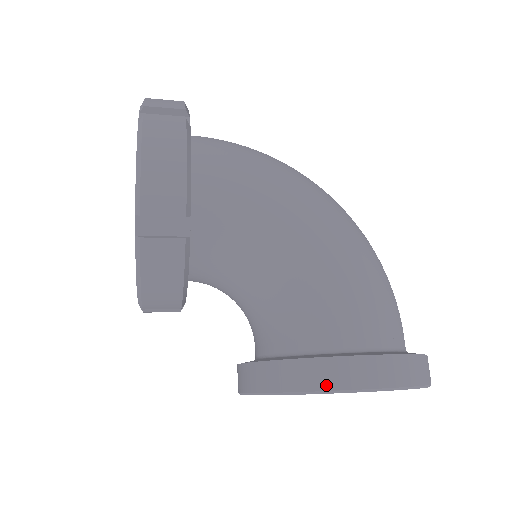
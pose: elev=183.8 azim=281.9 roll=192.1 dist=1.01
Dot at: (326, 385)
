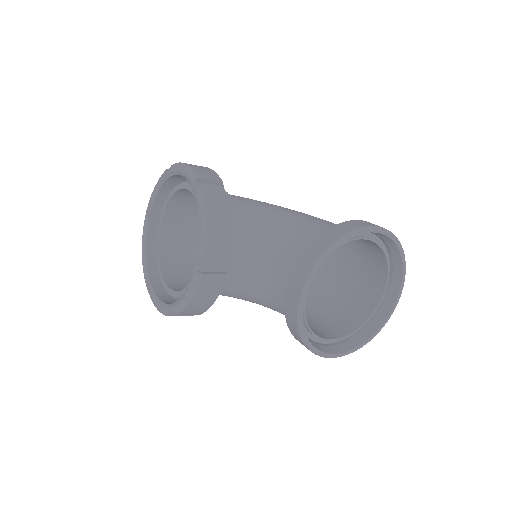
Dot at: (352, 228)
